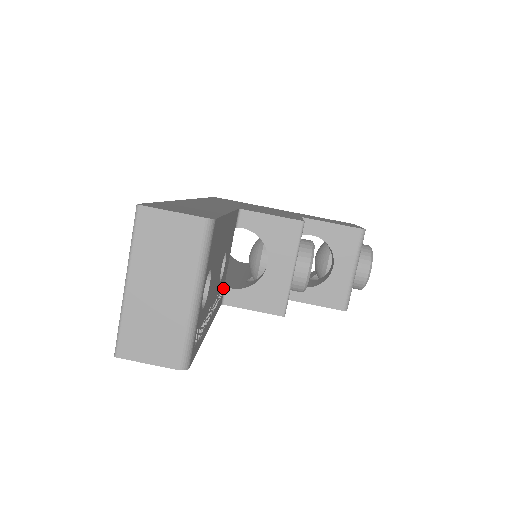
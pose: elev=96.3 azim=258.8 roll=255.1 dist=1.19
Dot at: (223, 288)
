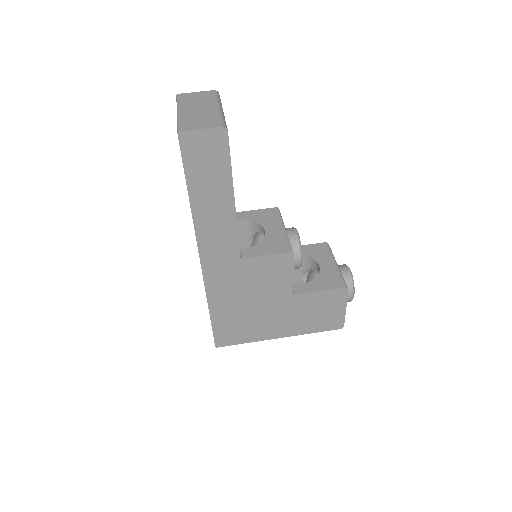
Dot at: occluded
